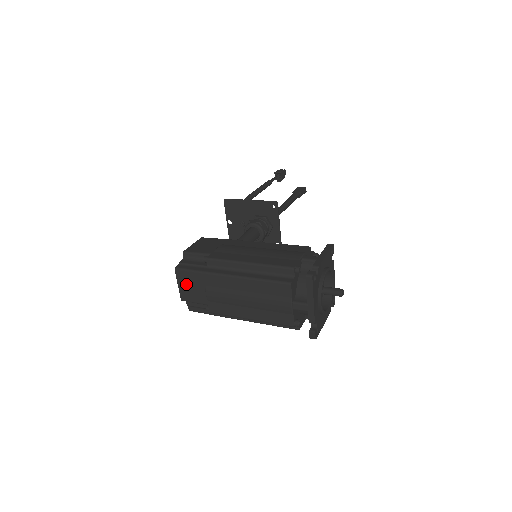
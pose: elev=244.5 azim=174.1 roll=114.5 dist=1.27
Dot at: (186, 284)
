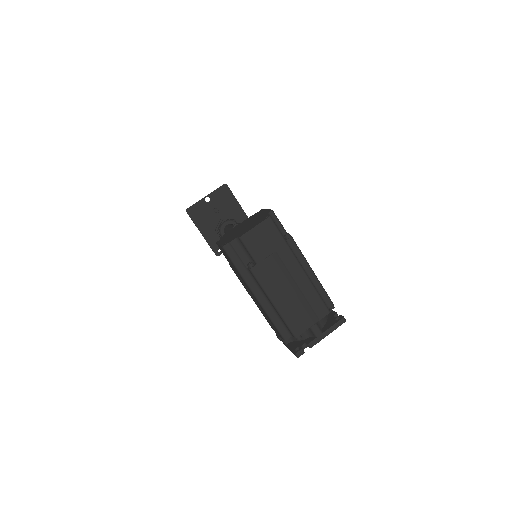
Dot at: (263, 234)
